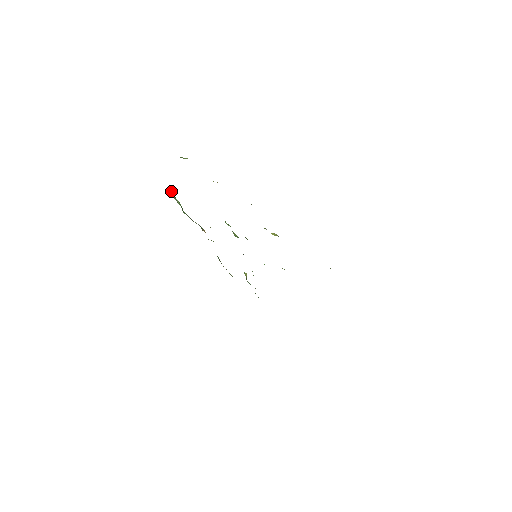
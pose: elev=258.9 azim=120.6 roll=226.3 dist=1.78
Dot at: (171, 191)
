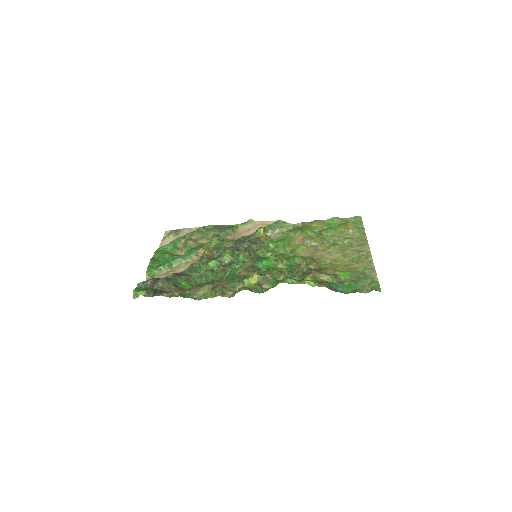
Dot at: (150, 273)
